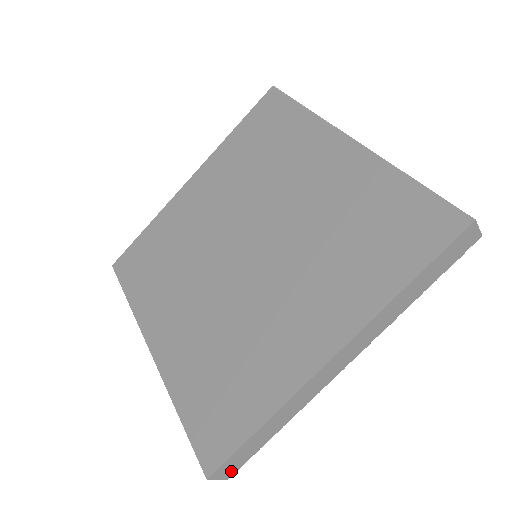
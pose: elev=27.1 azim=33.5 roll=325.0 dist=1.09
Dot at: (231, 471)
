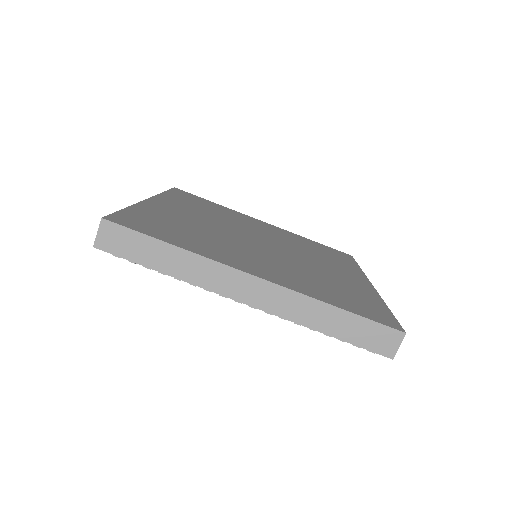
Dot at: occluded
